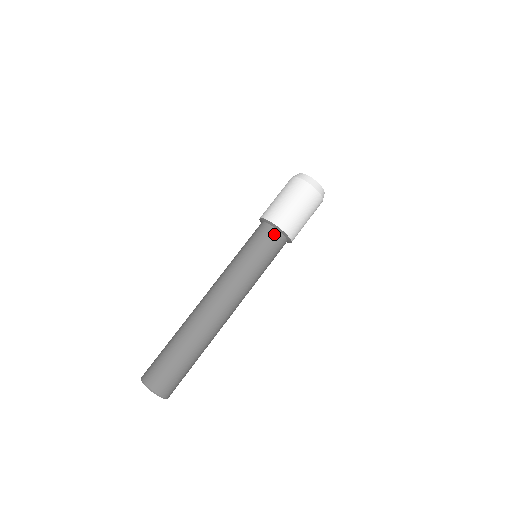
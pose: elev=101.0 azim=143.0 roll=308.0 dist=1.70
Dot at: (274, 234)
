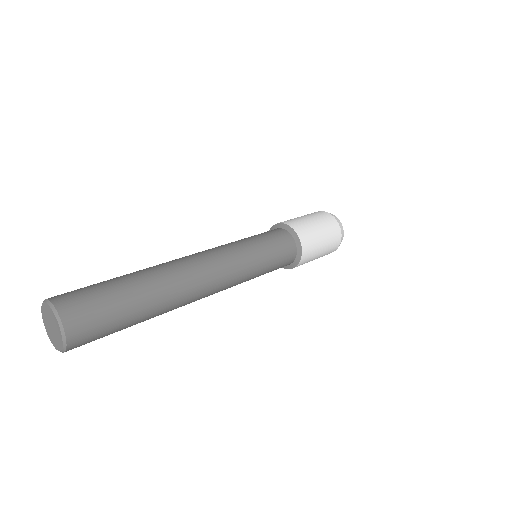
Dot at: (289, 239)
